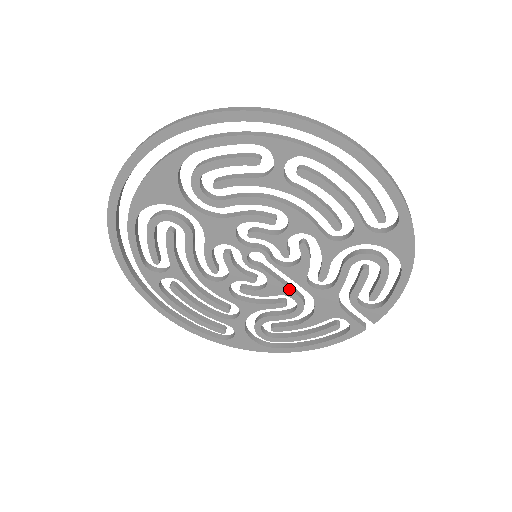
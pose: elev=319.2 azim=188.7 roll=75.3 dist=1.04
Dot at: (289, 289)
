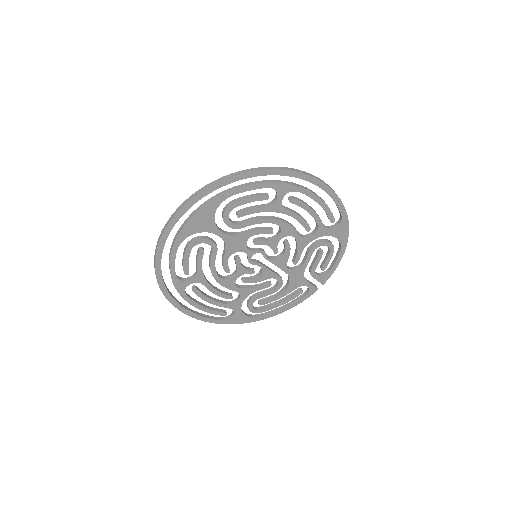
Dot at: (275, 274)
